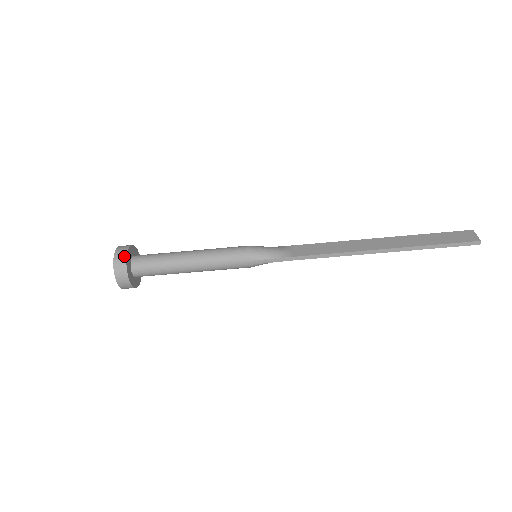
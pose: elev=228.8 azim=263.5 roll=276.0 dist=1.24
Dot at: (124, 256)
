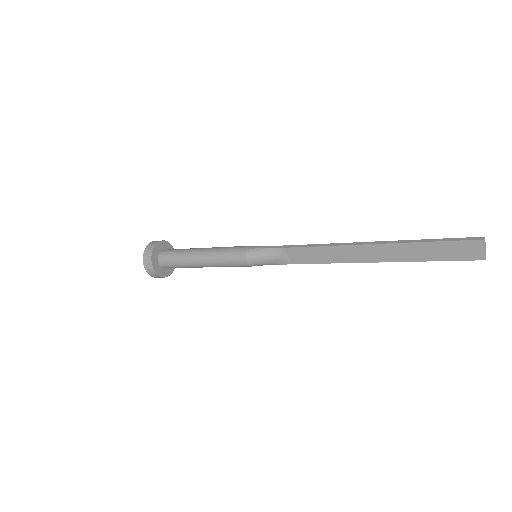
Dot at: (156, 275)
